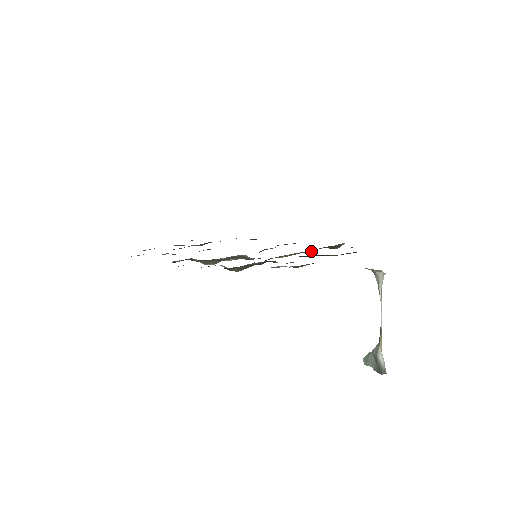
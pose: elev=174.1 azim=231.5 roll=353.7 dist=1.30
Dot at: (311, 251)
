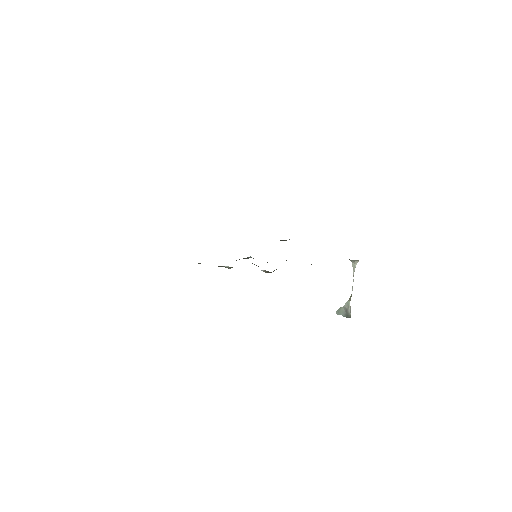
Dot at: occluded
